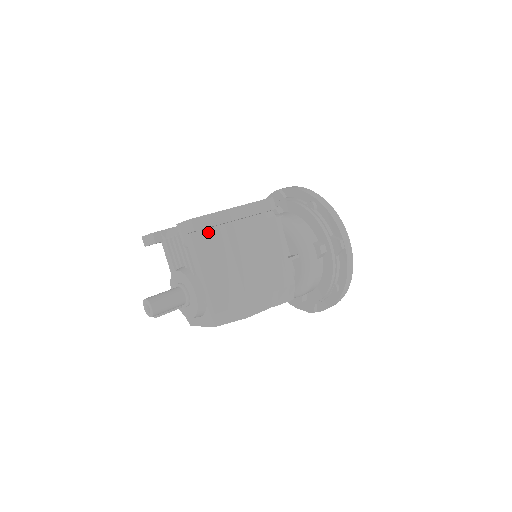
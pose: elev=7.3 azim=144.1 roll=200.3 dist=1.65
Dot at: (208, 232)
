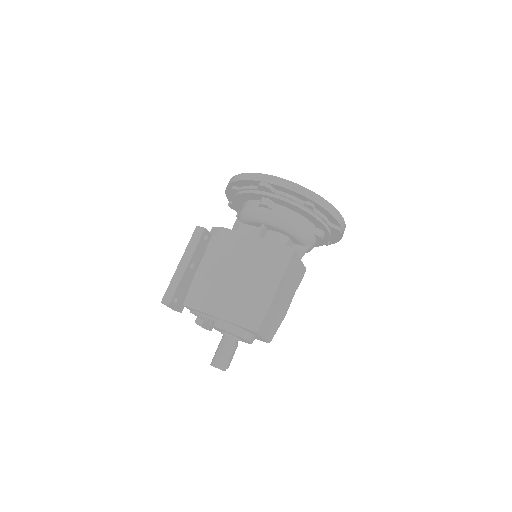
Dot at: (191, 291)
